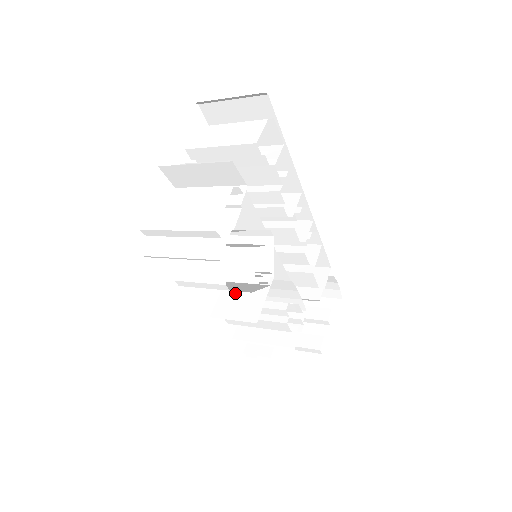
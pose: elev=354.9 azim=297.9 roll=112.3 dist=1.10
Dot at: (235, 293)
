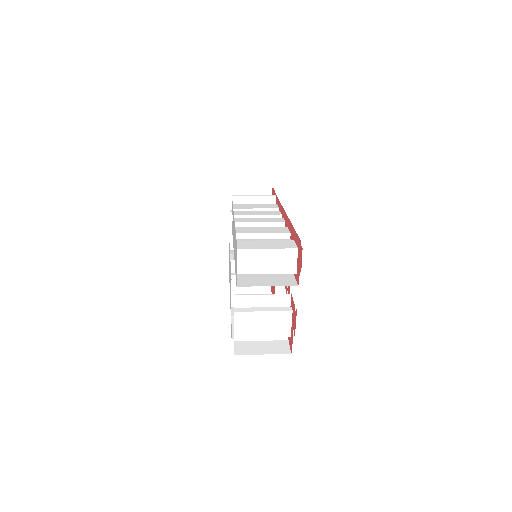
Dot at: occluded
